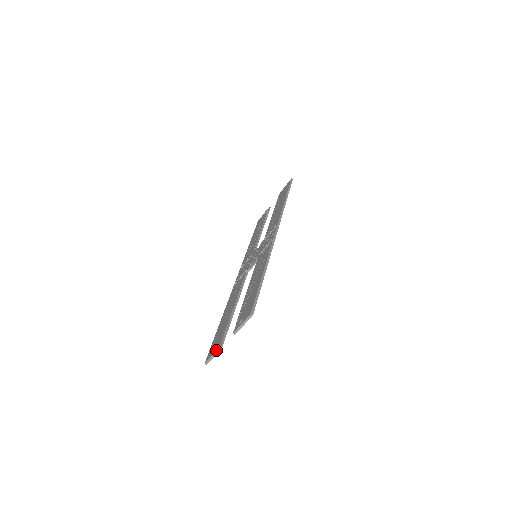
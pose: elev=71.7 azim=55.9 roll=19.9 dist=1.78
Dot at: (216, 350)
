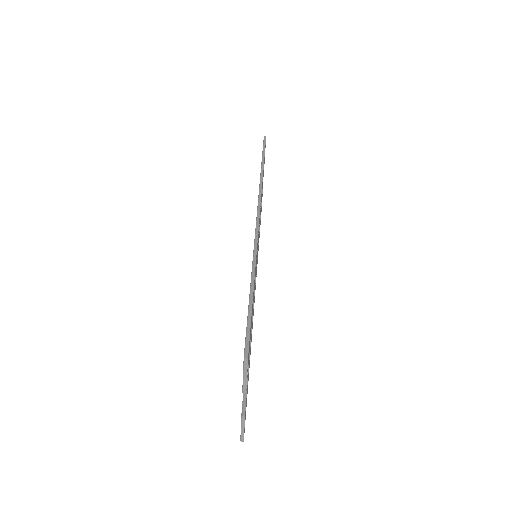
Dot at: occluded
